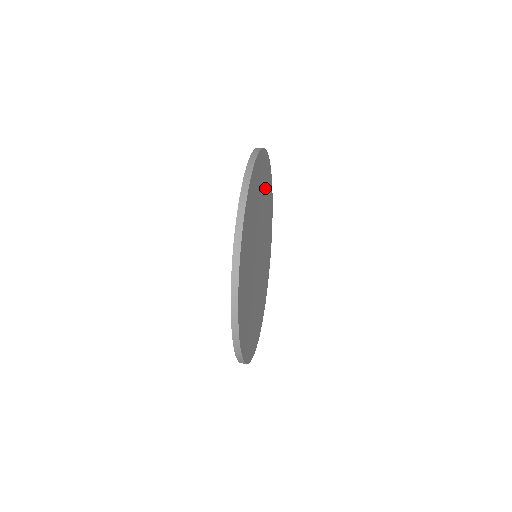
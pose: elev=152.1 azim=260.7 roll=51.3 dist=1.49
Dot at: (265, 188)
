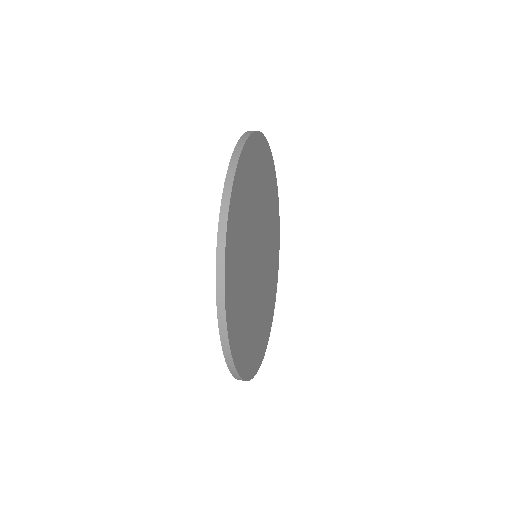
Dot at: (269, 190)
